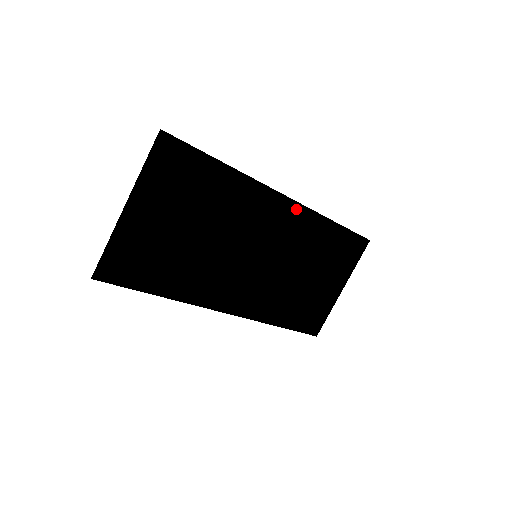
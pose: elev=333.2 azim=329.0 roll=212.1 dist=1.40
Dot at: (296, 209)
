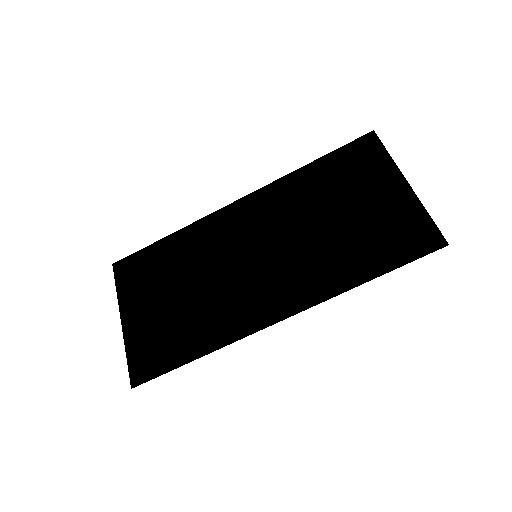
Dot at: (255, 198)
